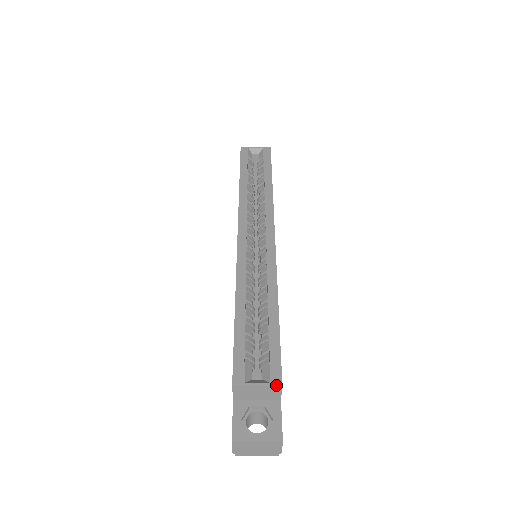
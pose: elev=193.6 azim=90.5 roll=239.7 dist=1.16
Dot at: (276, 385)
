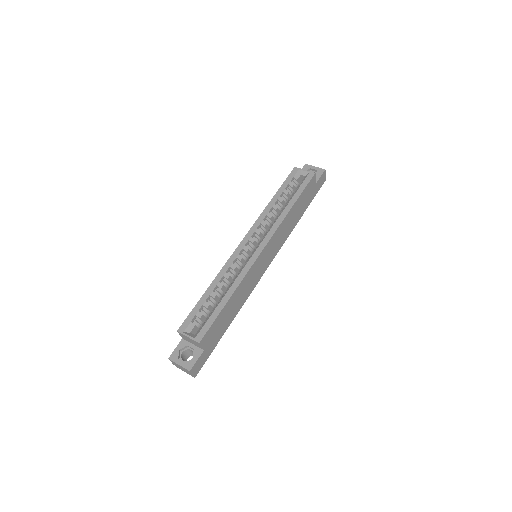
Dot at: (196, 341)
